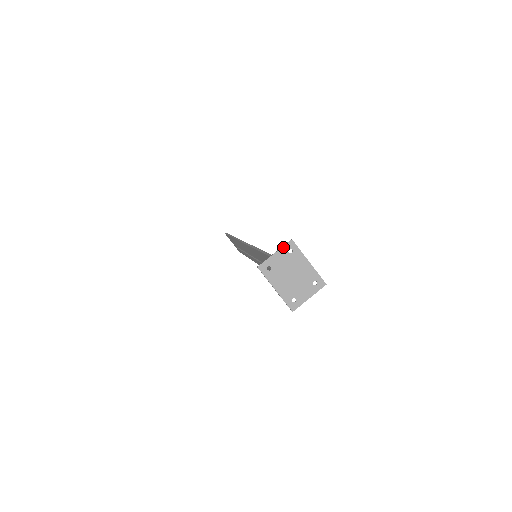
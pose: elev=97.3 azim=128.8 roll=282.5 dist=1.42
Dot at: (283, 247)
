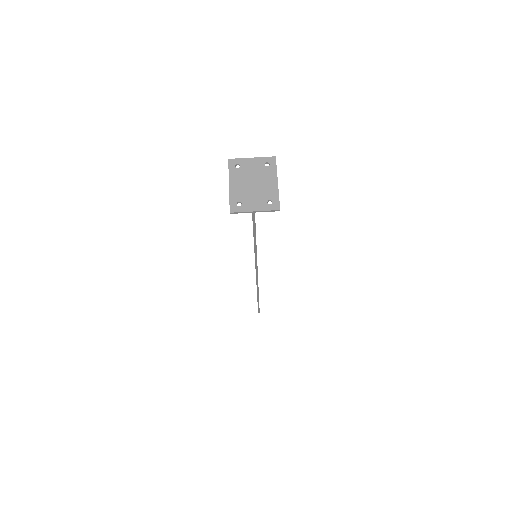
Dot at: (263, 157)
